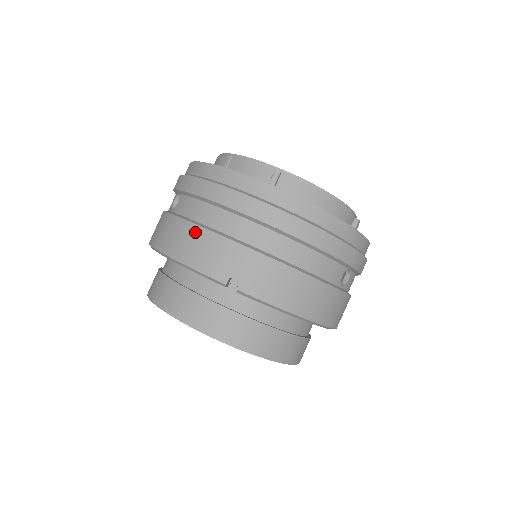
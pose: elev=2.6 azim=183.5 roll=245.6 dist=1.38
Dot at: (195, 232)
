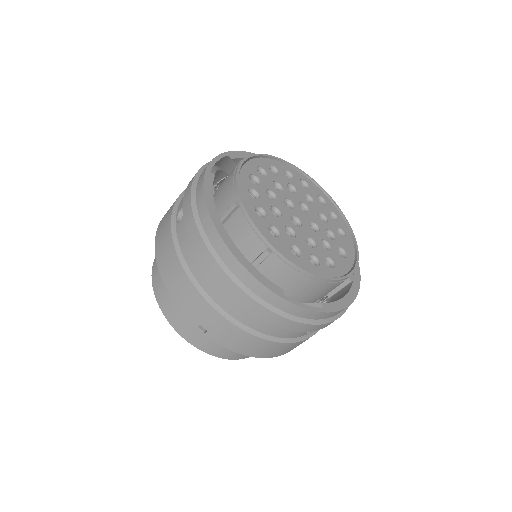
Dot at: (181, 275)
